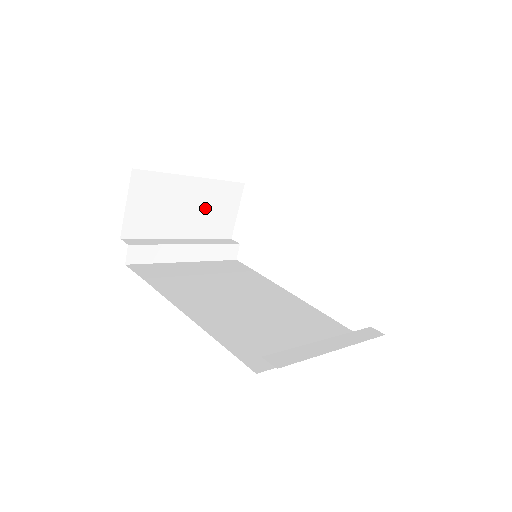
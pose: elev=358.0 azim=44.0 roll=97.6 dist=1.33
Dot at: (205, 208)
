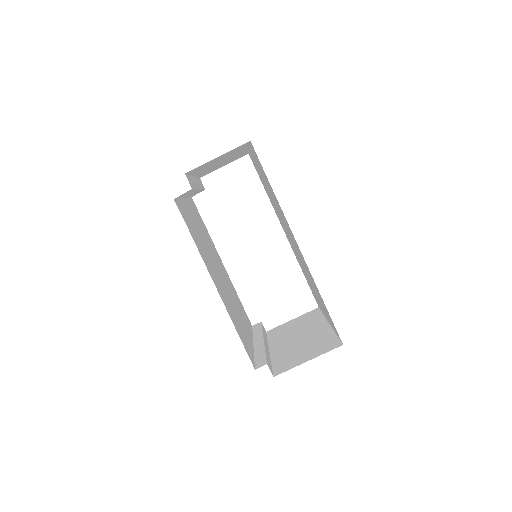
Dot at: (223, 162)
